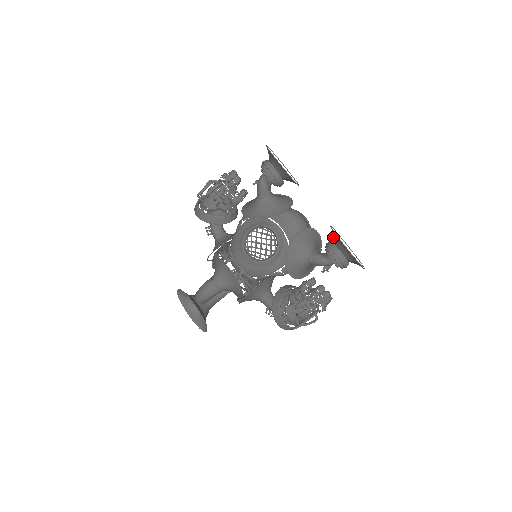
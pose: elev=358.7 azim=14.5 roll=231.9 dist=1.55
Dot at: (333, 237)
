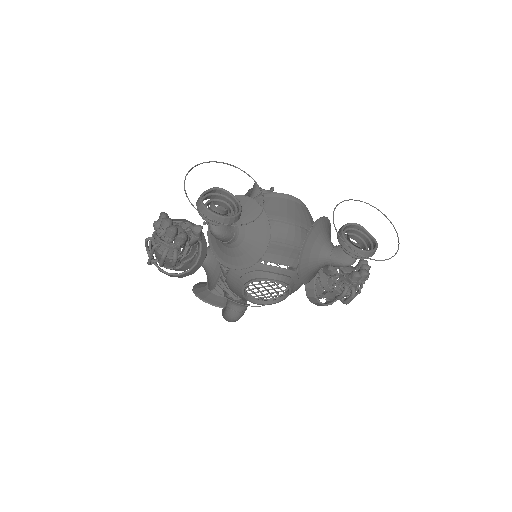
Dot at: occluded
